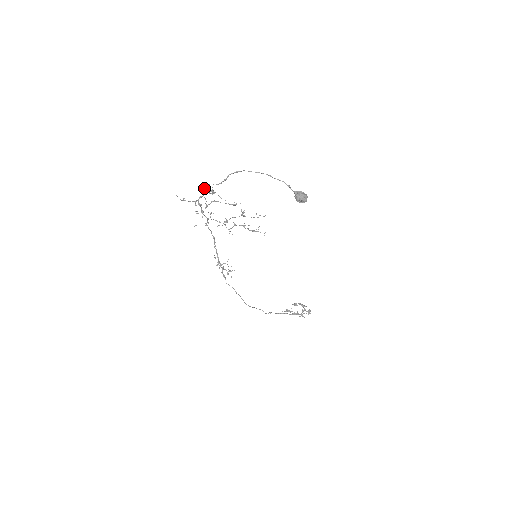
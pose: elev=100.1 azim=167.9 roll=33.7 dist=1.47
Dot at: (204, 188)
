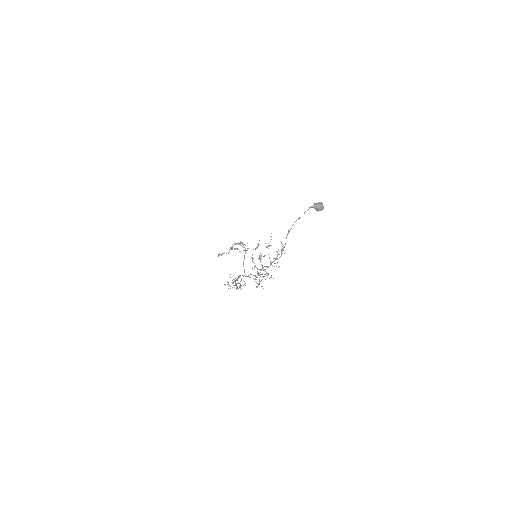
Dot at: occluded
